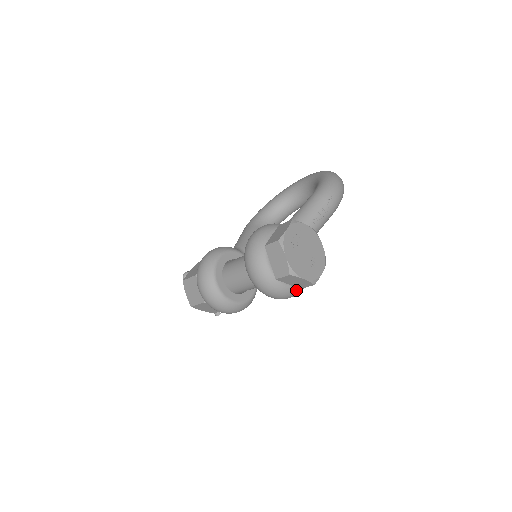
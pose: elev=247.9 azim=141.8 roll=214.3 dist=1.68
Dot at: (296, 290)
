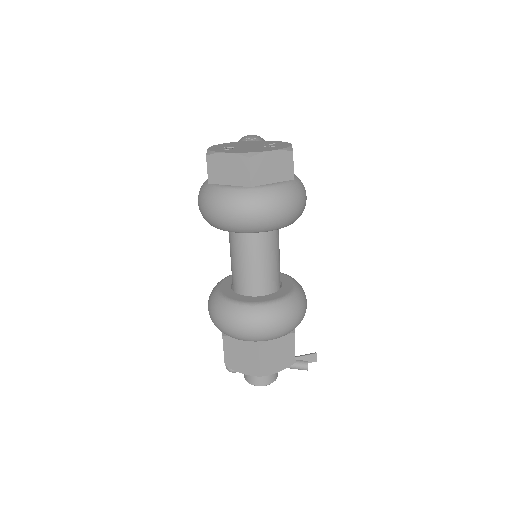
Dot at: (291, 185)
